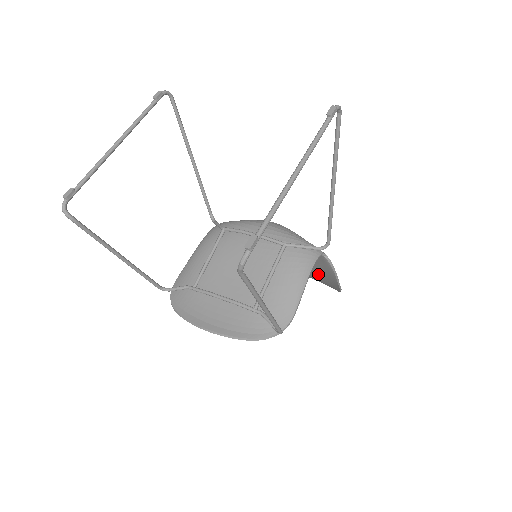
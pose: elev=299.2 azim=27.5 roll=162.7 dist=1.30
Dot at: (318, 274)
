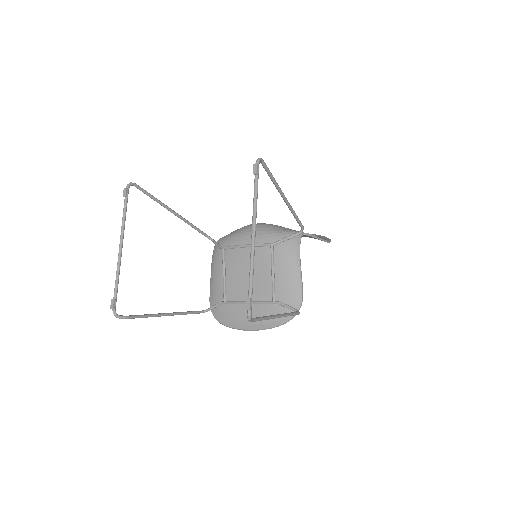
Dot at: occluded
